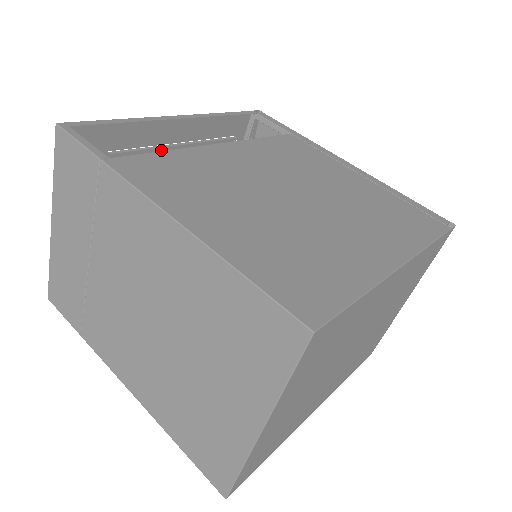
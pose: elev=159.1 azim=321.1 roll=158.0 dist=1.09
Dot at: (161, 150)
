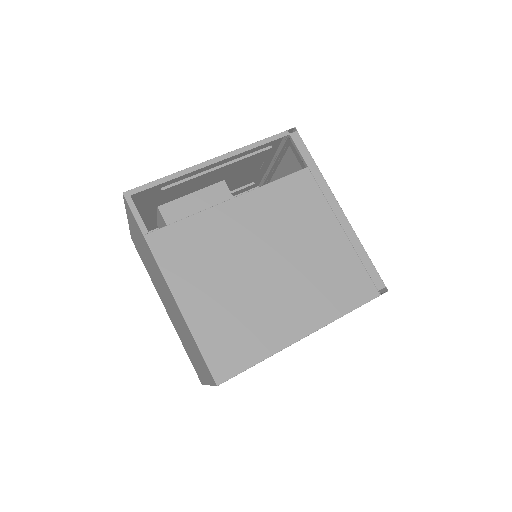
Dot at: (202, 173)
